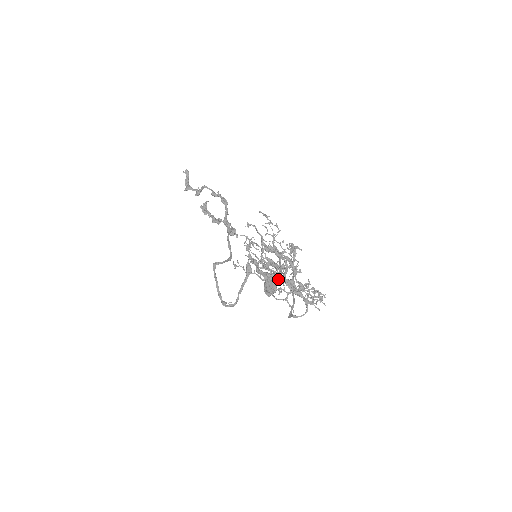
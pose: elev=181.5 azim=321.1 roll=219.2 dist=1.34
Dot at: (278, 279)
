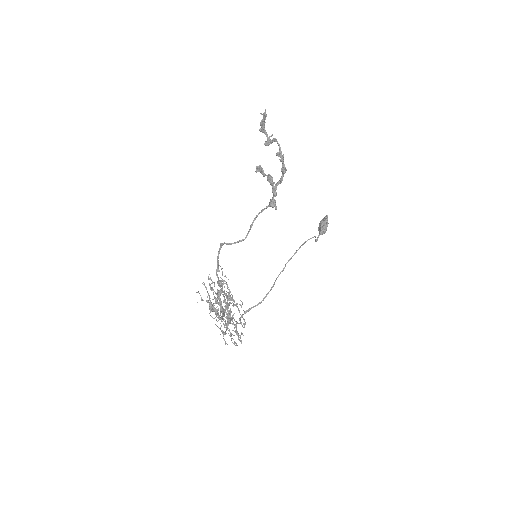
Dot at: (221, 312)
